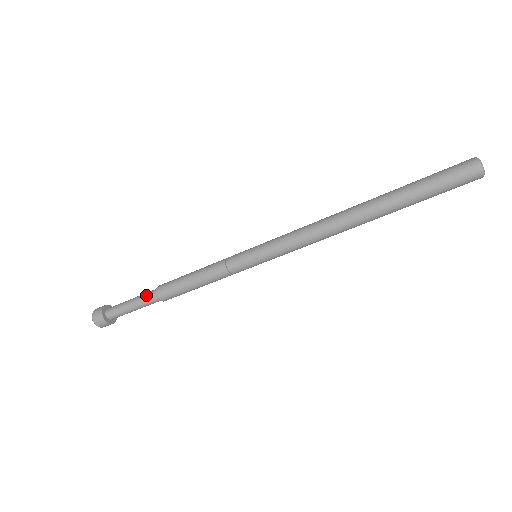
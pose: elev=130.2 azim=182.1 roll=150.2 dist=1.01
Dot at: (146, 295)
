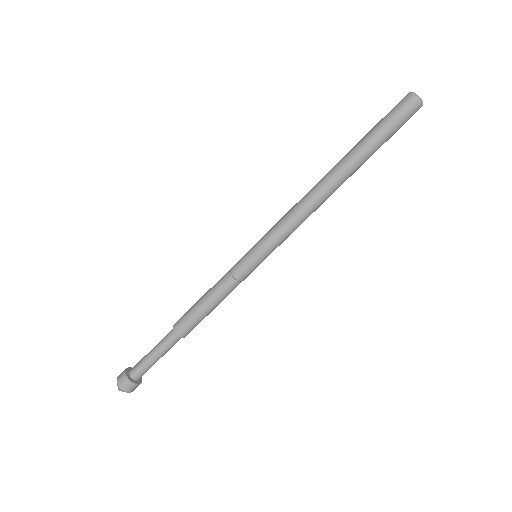
Dot at: (168, 343)
